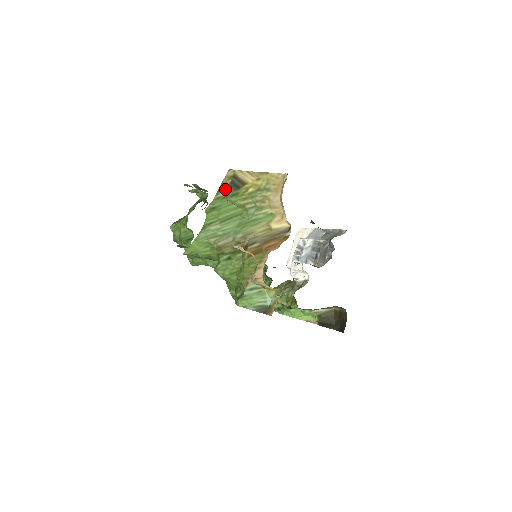
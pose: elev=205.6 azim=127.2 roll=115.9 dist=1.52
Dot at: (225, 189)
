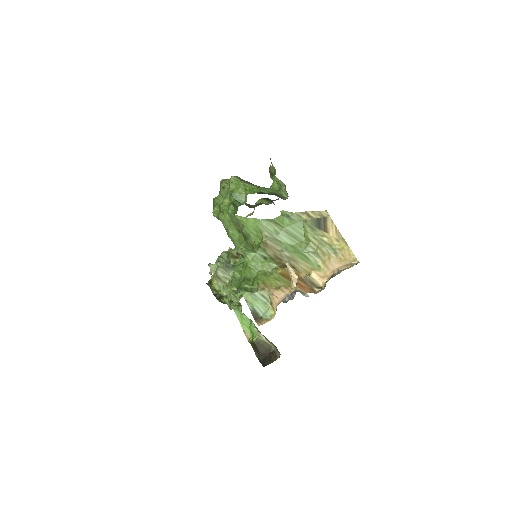
Dot at: (310, 217)
